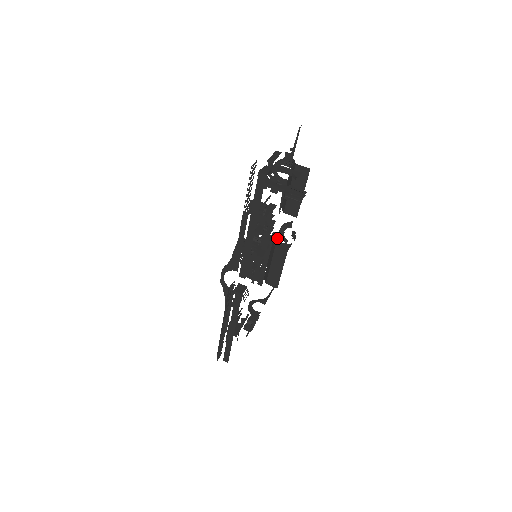
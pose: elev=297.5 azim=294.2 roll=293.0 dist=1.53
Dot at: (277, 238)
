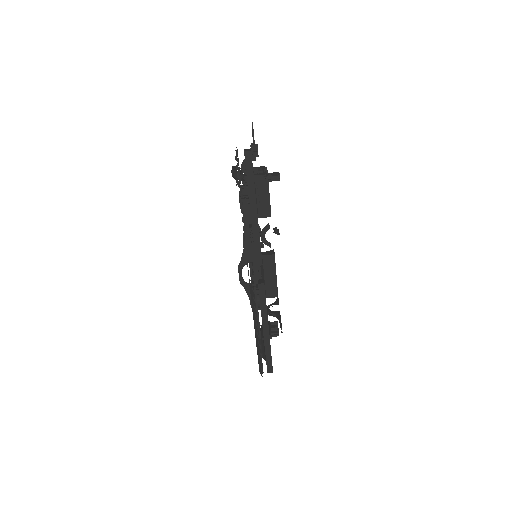
Dot at: (261, 246)
